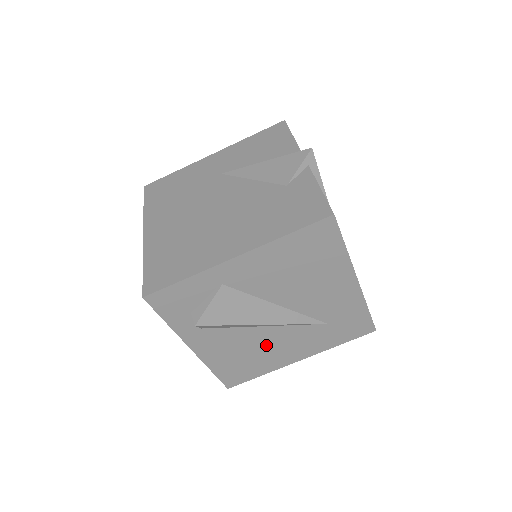
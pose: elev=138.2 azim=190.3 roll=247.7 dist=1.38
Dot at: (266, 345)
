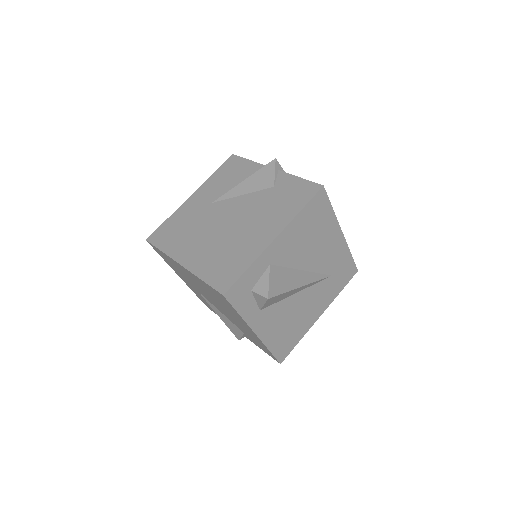
Dot at: (299, 310)
